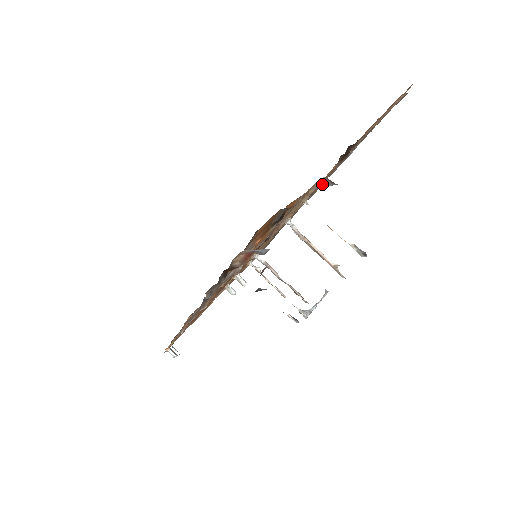
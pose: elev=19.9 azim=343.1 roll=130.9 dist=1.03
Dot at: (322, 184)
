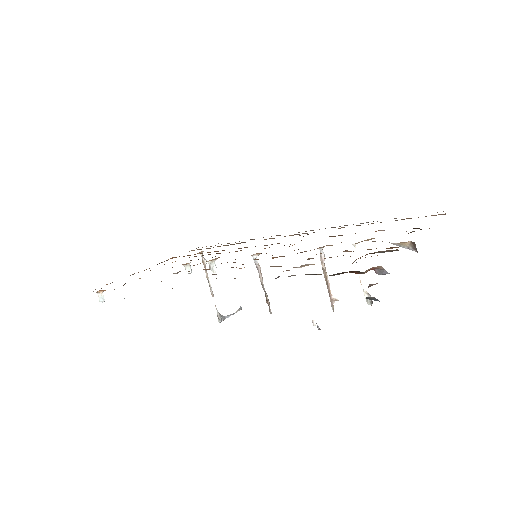
Dot at: (403, 244)
